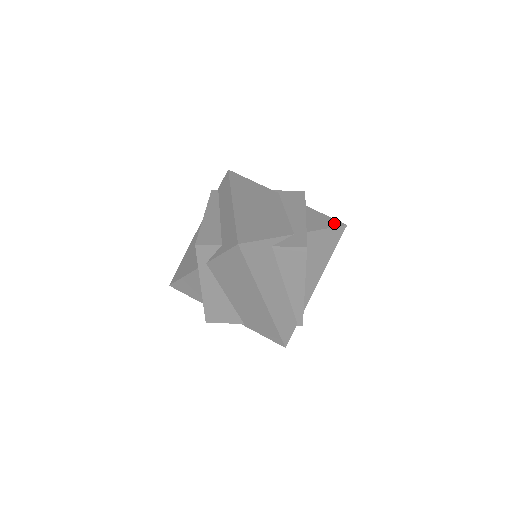
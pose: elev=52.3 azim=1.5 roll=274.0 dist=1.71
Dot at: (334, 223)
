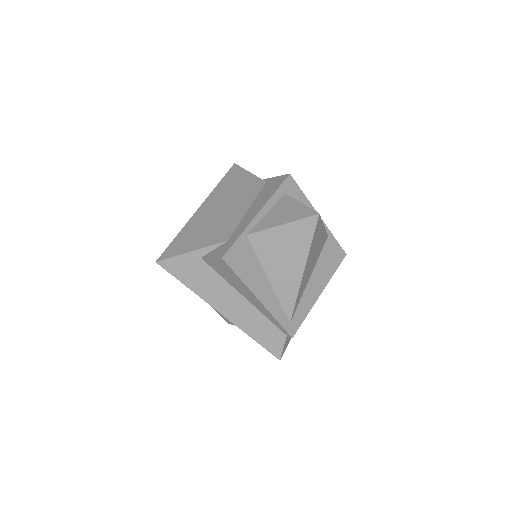
Dot at: (301, 214)
